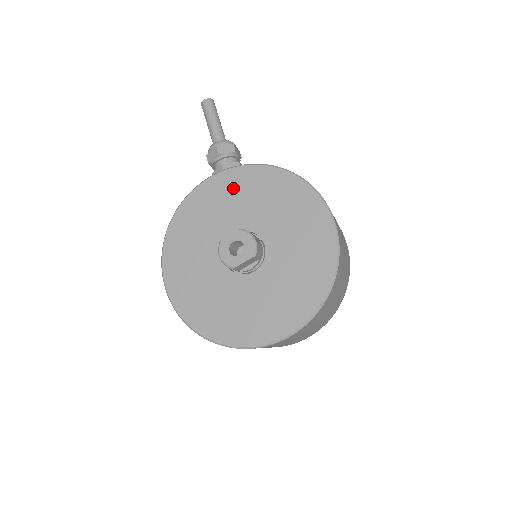
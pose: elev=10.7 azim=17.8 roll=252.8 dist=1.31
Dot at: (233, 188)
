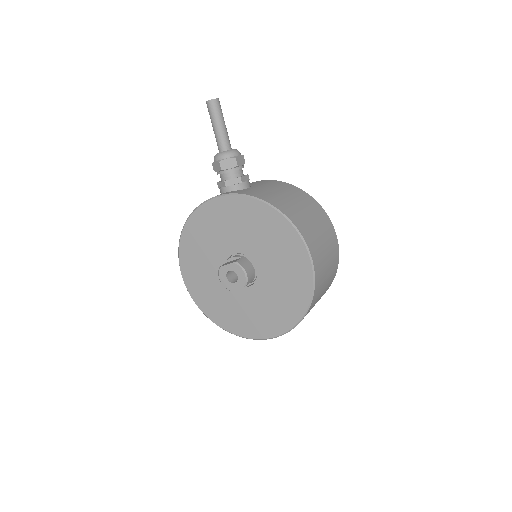
Dot at: (232, 214)
